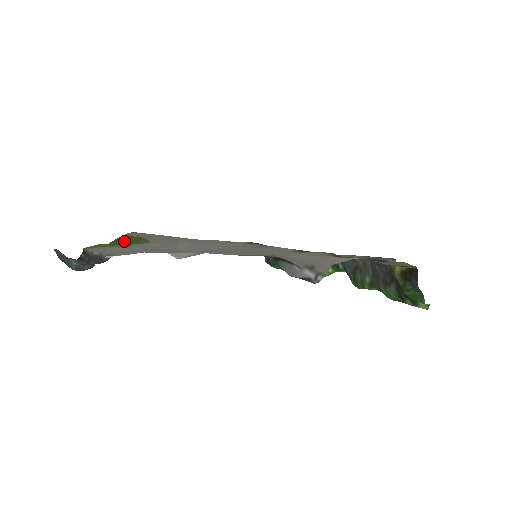
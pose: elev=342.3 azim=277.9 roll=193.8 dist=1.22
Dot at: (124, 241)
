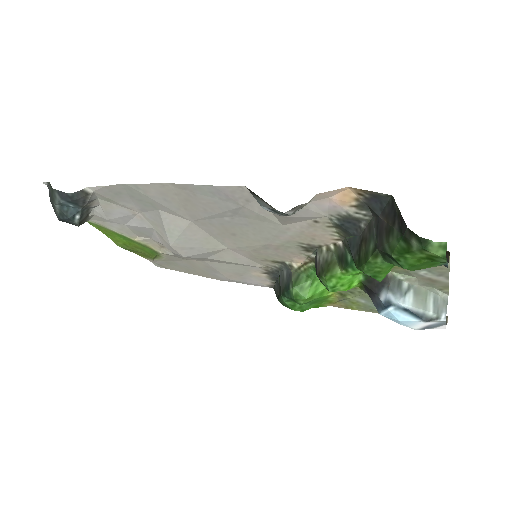
Dot at: (136, 249)
